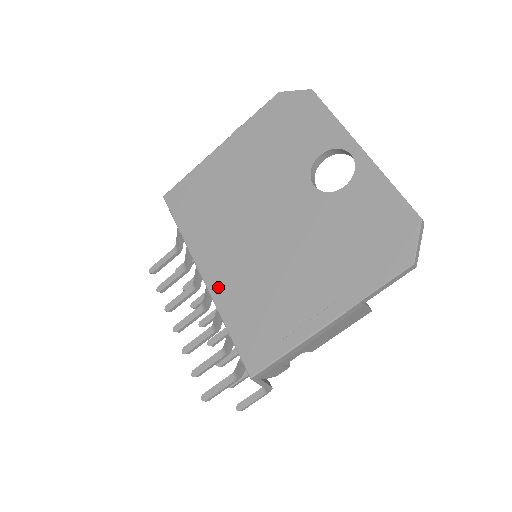
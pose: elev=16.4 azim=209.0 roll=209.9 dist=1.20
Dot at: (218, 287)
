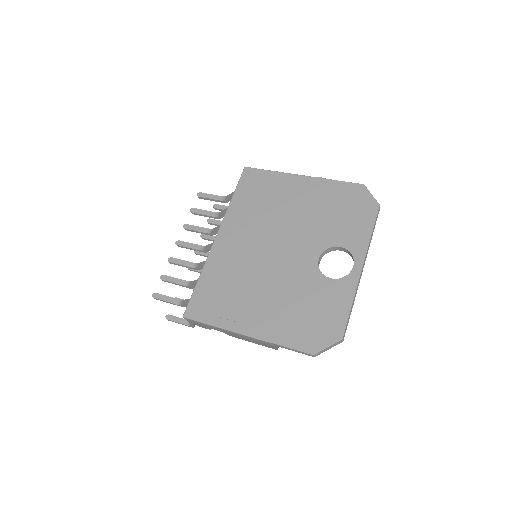
Dot at: (217, 253)
